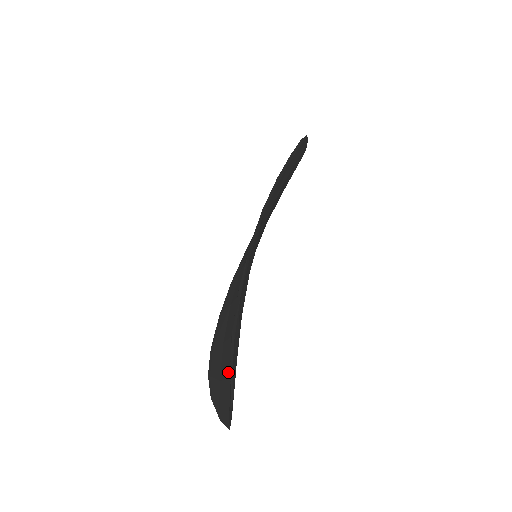
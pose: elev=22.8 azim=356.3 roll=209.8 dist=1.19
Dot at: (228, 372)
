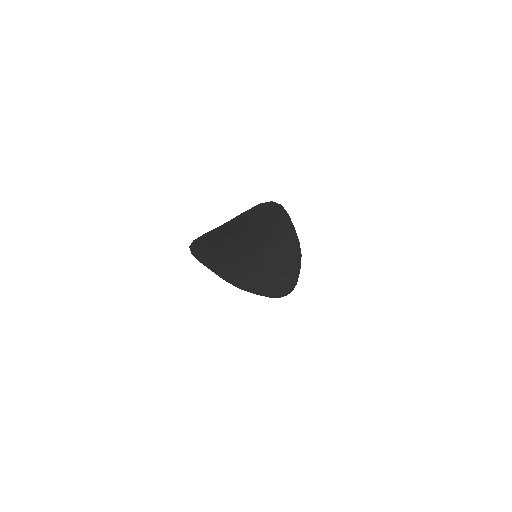
Dot at: occluded
